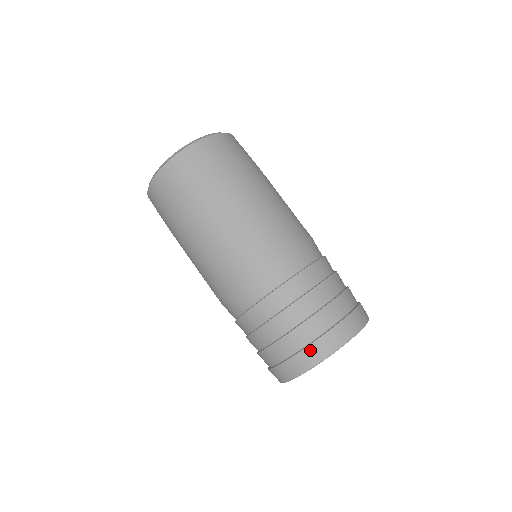
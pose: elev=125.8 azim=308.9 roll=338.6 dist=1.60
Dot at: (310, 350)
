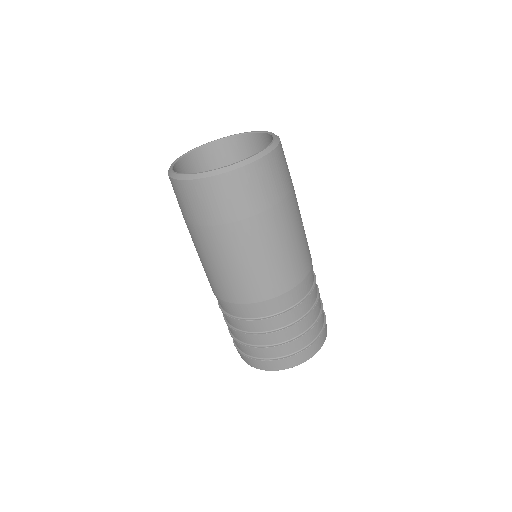
Dot at: (267, 363)
